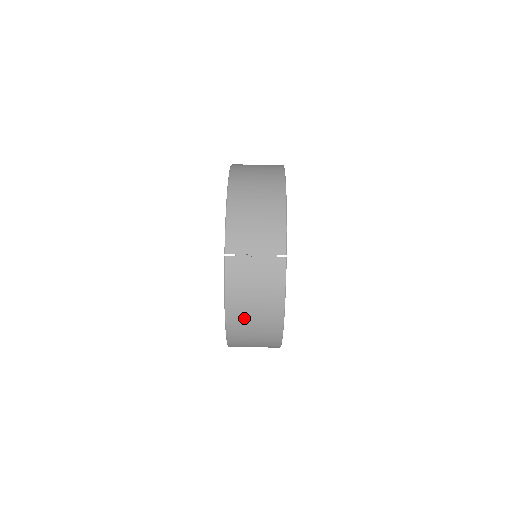
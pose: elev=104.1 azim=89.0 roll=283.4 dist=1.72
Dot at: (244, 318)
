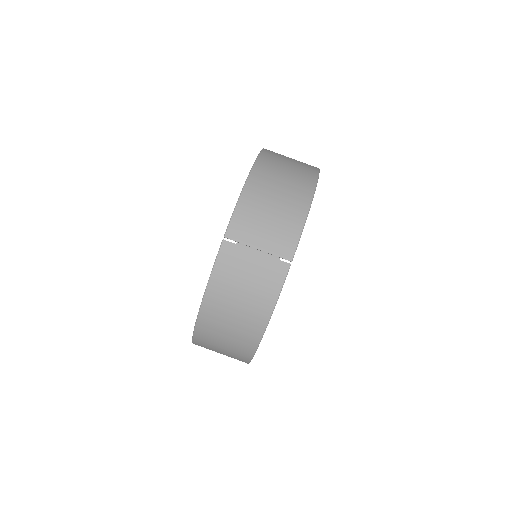
Dot at: (220, 316)
